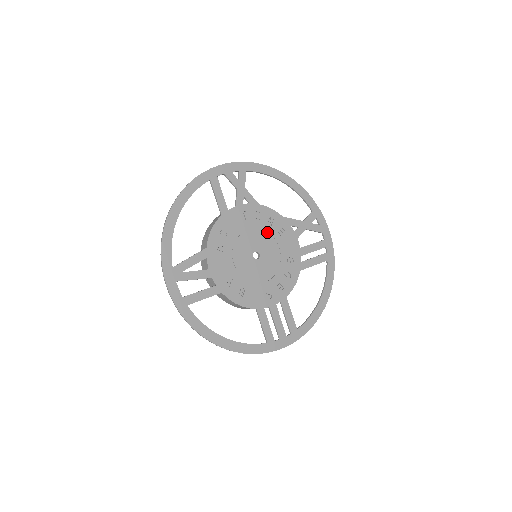
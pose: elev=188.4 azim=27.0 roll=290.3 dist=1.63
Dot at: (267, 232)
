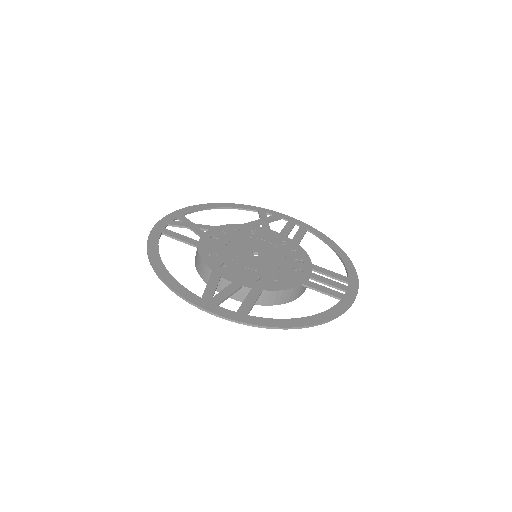
Dot at: (244, 238)
